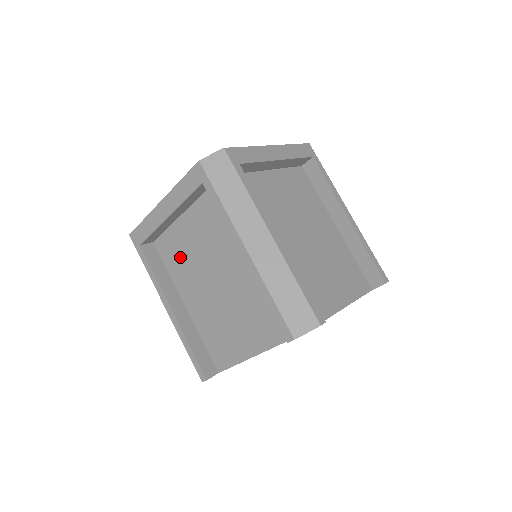
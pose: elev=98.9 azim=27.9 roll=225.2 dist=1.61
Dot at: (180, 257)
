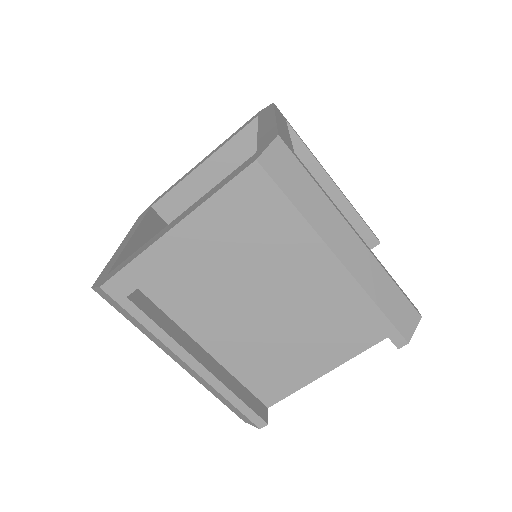
Dot at: (194, 293)
